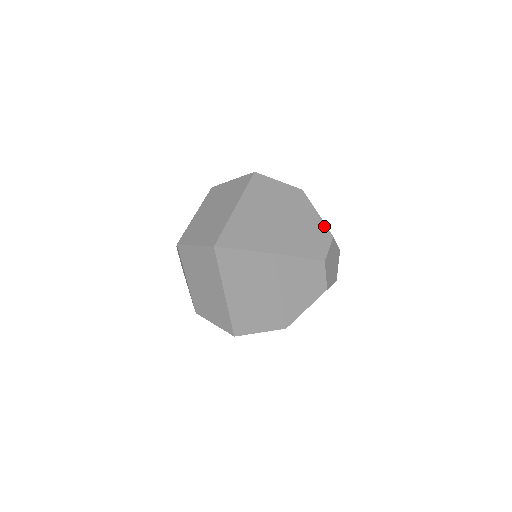
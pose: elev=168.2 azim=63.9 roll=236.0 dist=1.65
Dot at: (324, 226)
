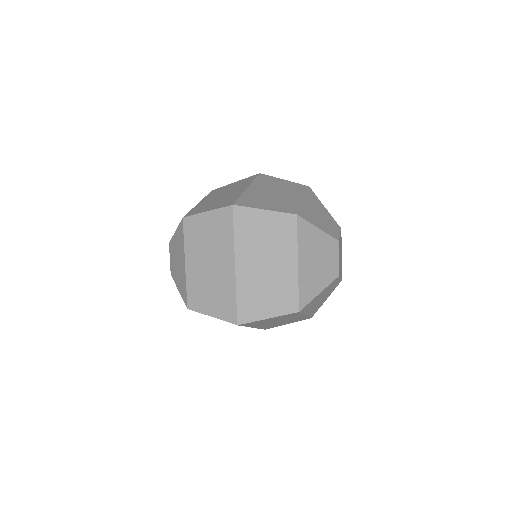
Dot at: (332, 218)
